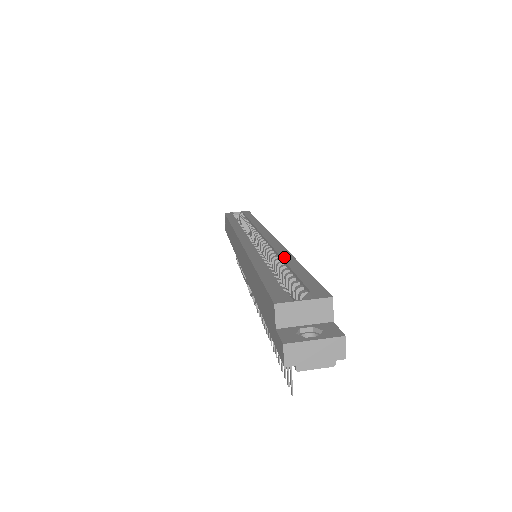
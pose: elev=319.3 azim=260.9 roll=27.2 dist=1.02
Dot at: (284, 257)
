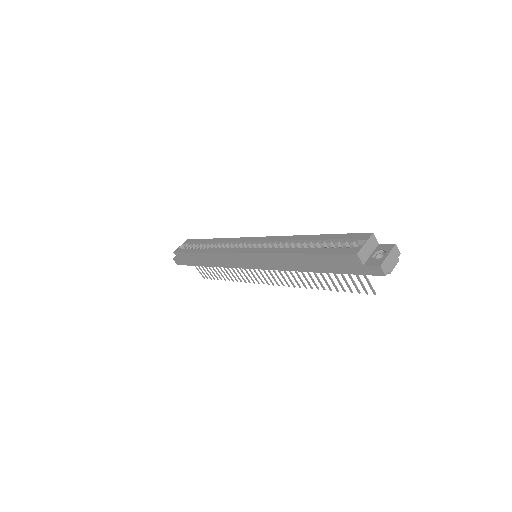
Dot at: (300, 239)
